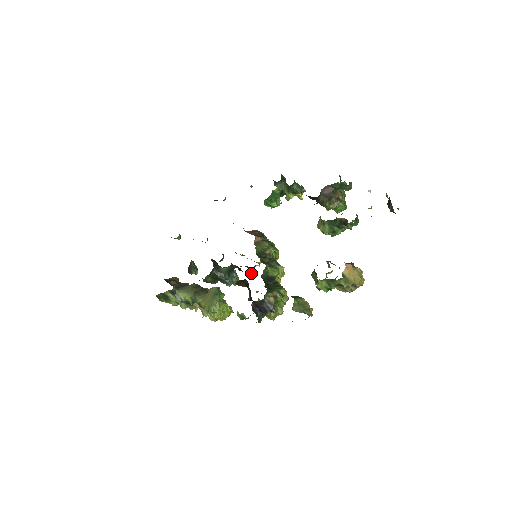
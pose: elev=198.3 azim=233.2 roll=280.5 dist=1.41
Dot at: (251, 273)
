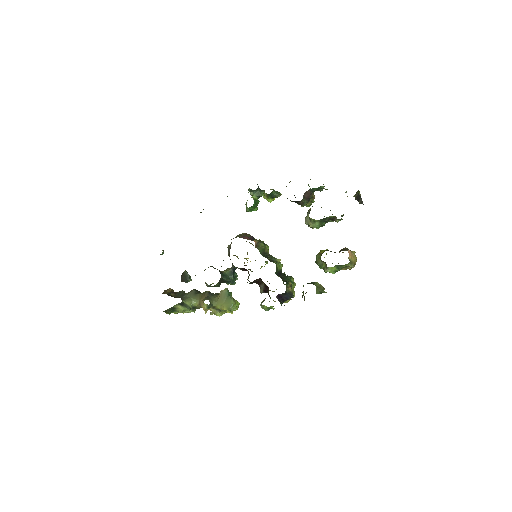
Dot at: (249, 269)
